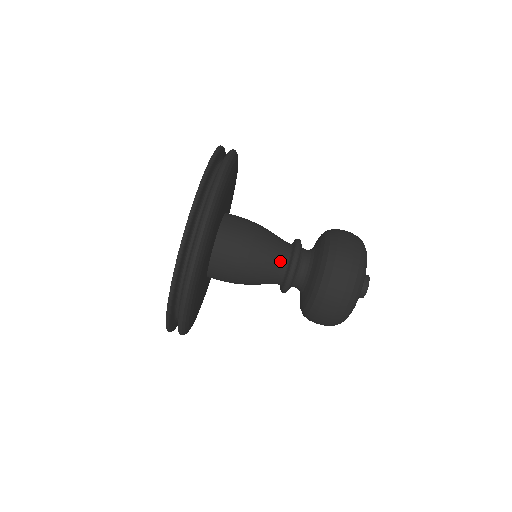
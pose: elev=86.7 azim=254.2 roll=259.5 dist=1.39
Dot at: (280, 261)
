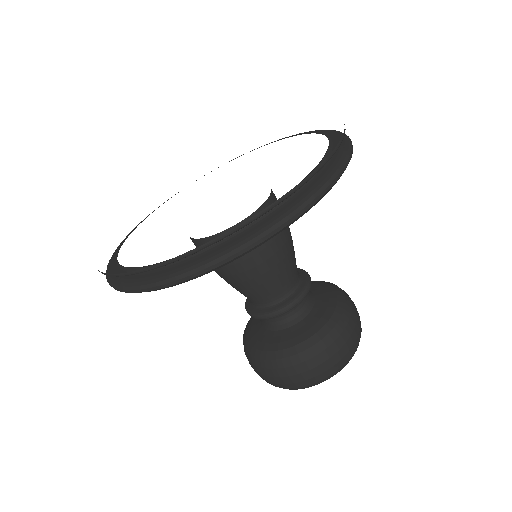
Dot at: (255, 299)
